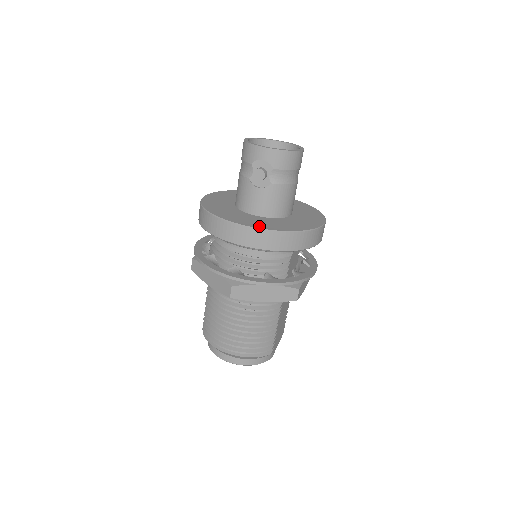
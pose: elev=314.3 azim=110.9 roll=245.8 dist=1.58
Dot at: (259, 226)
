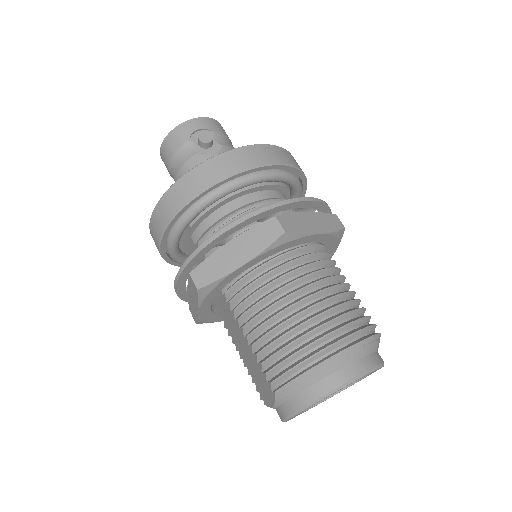
Dot at: occluded
